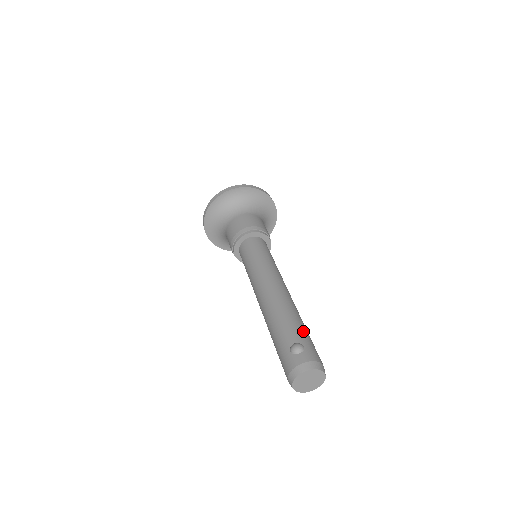
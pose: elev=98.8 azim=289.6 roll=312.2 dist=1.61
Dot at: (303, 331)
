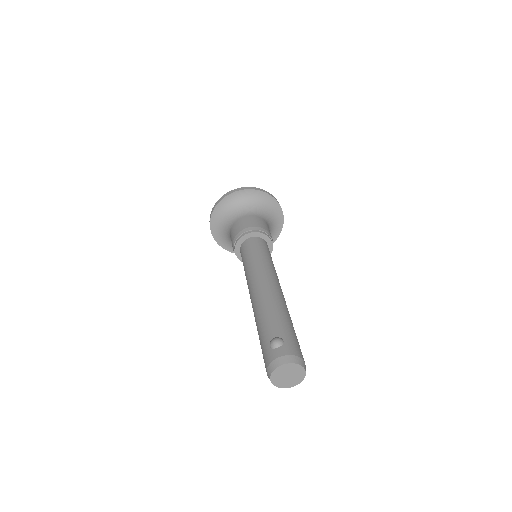
Dot at: (286, 326)
